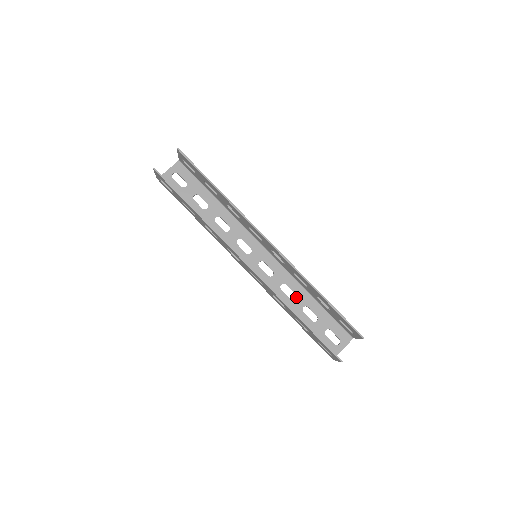
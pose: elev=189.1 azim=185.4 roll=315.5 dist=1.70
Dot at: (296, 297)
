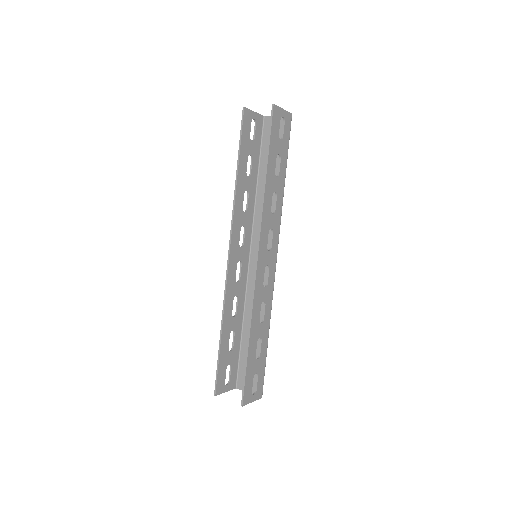
Dot at: occluded
